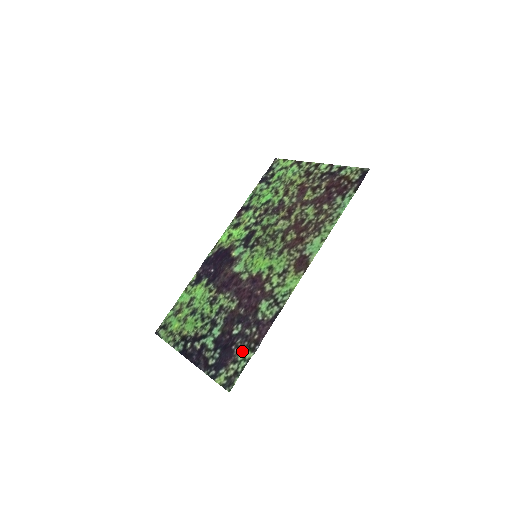
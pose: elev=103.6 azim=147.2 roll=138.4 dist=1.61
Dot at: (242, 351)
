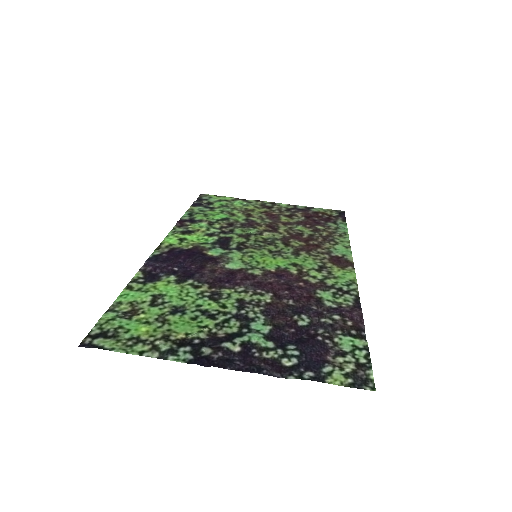
Dot at: (342, 340)
